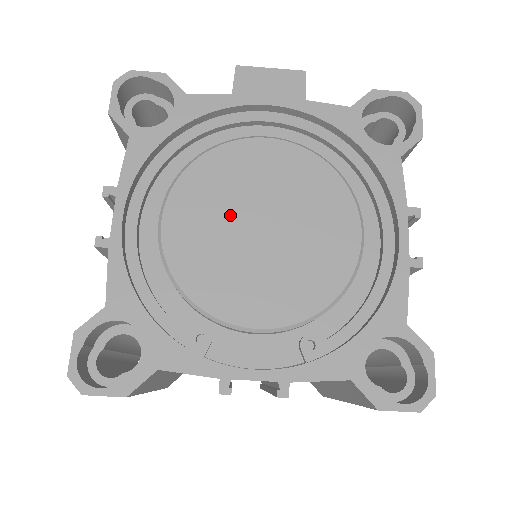
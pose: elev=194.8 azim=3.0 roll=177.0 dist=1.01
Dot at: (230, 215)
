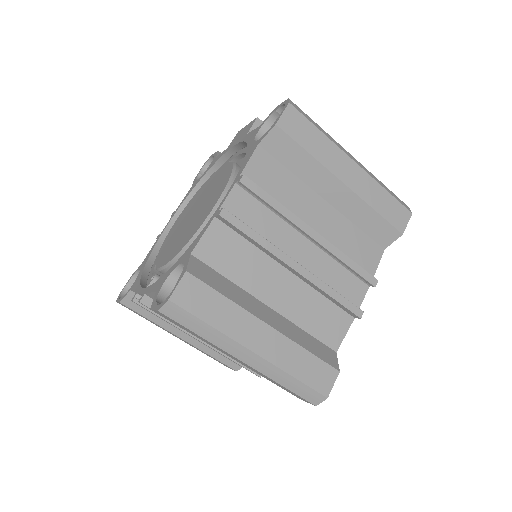
Dot at: (190, 211)
